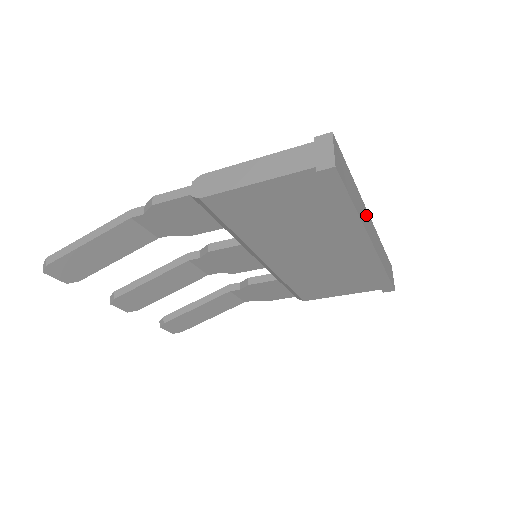
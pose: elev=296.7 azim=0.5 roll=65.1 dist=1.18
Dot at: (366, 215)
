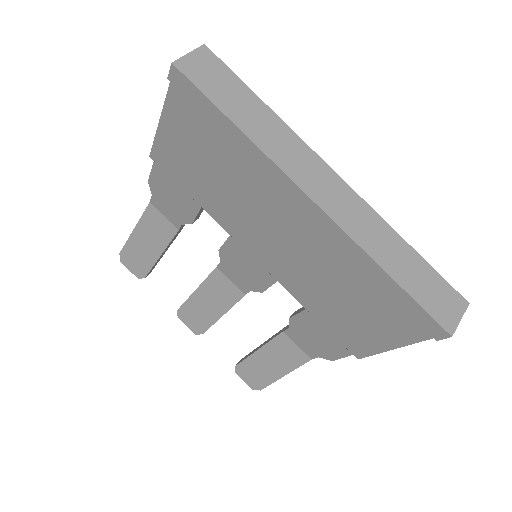
Dot at: (312, 165)
